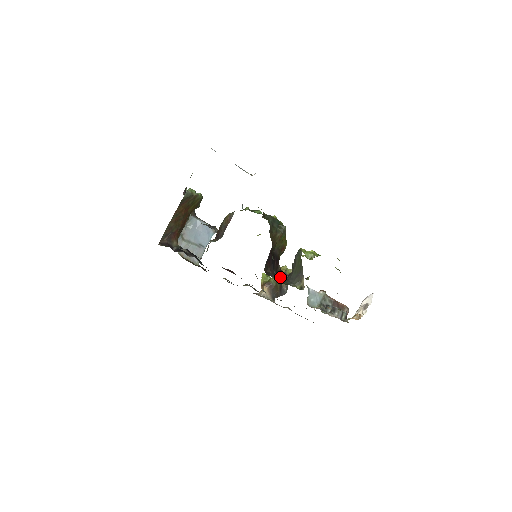
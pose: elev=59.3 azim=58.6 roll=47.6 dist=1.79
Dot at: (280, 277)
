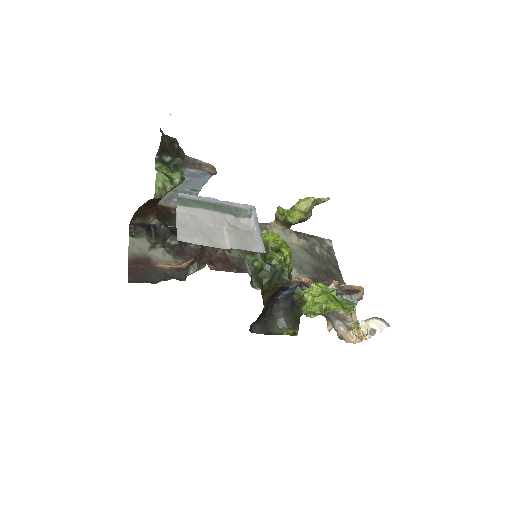
Dot at: (280, 291)
